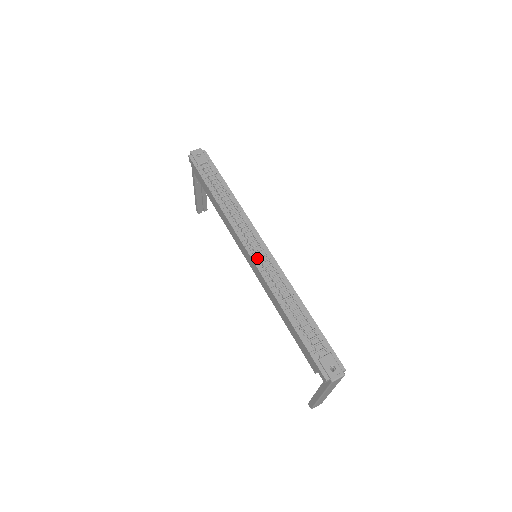
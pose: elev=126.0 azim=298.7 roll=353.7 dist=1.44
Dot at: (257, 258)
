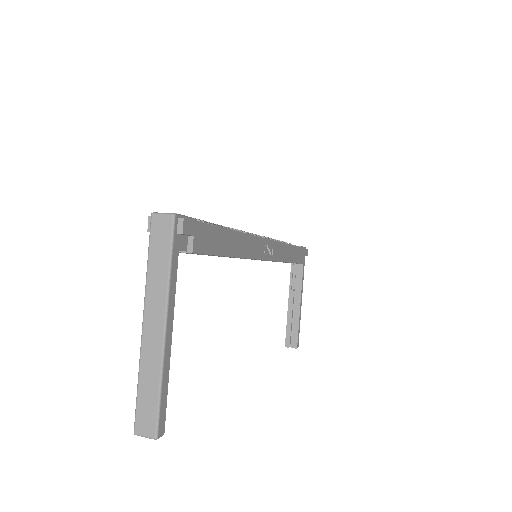
Dot at: occluded
